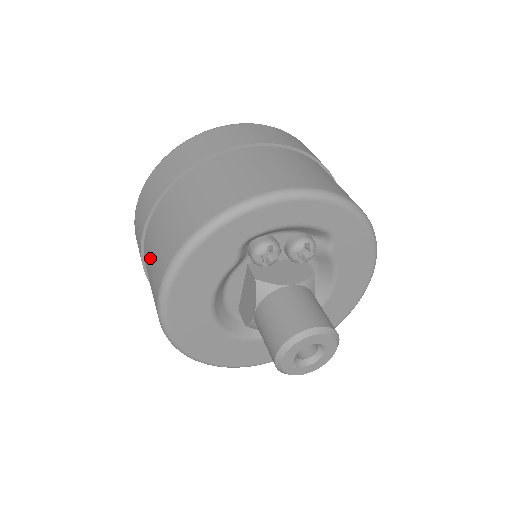
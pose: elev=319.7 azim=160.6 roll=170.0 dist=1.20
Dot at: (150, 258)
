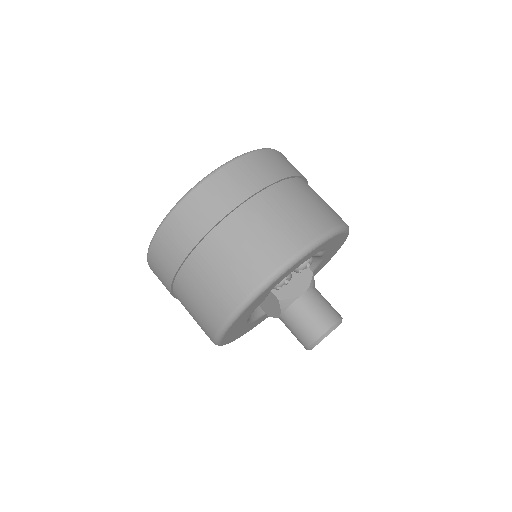
Dot at: (191, 305)
